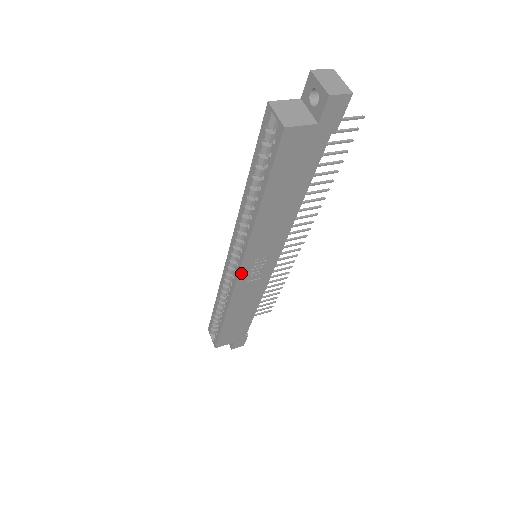
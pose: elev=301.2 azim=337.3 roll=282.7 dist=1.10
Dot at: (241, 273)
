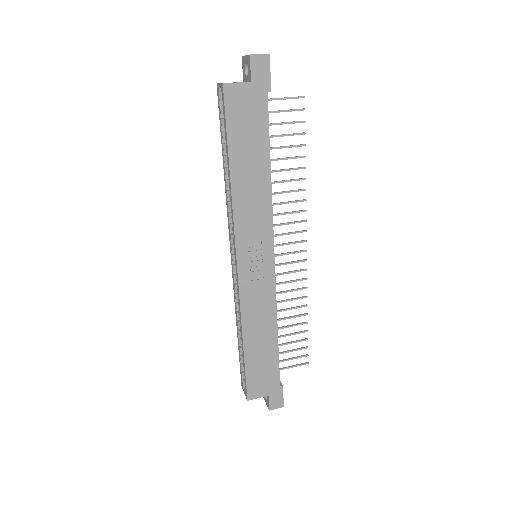
Dot at: (239, 265)
